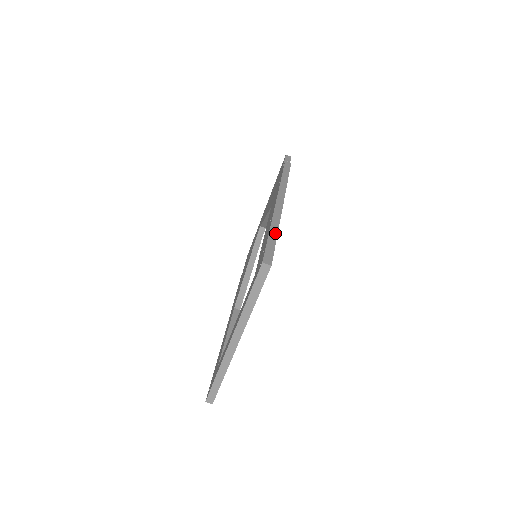
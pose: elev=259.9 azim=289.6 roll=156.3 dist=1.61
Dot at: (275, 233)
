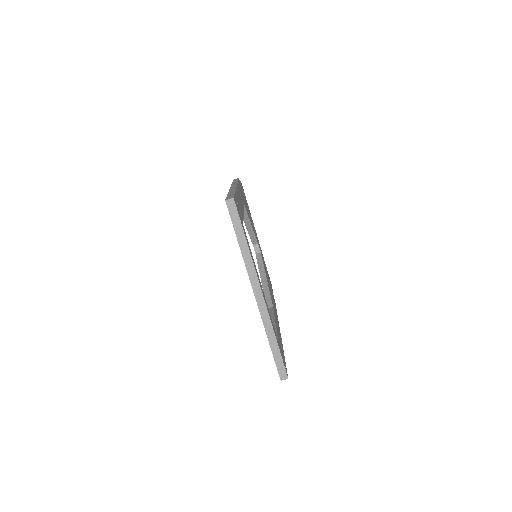
Dot at: (233, 192)
